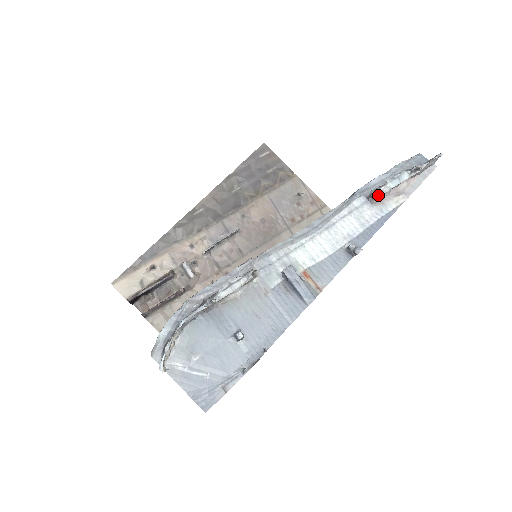
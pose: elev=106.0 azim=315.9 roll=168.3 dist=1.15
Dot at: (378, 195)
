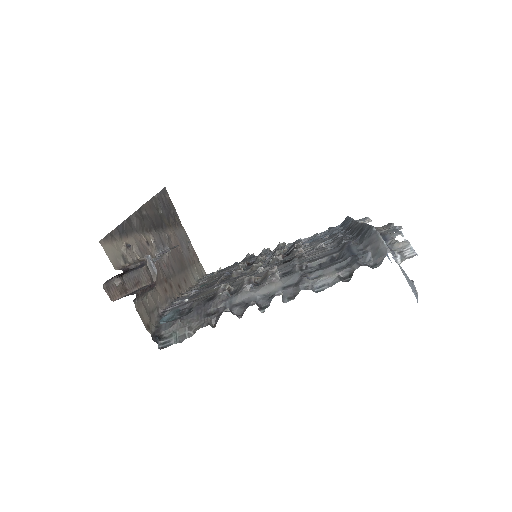
Dot at: (367, 222)
